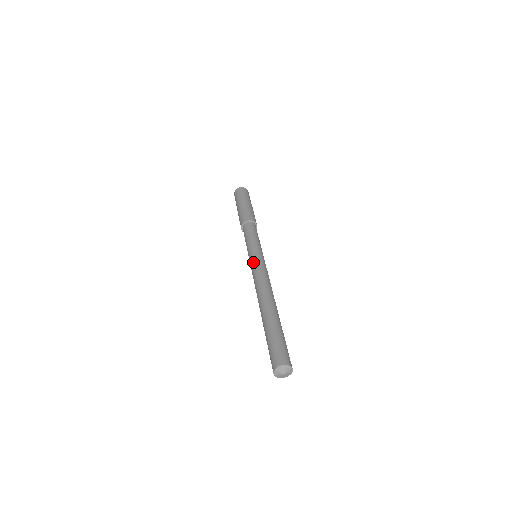
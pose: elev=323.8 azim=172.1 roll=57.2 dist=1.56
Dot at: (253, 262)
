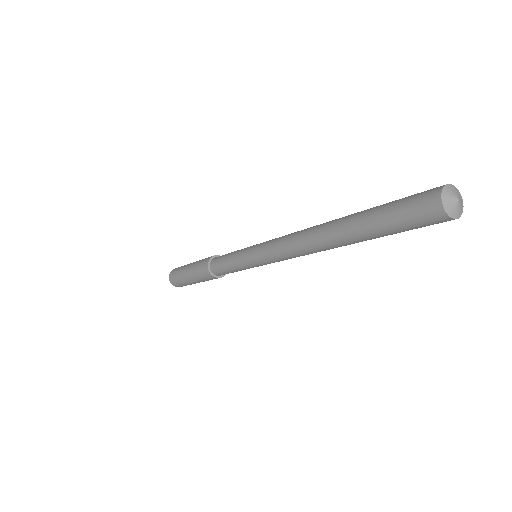
Dot at: (260, 248)
